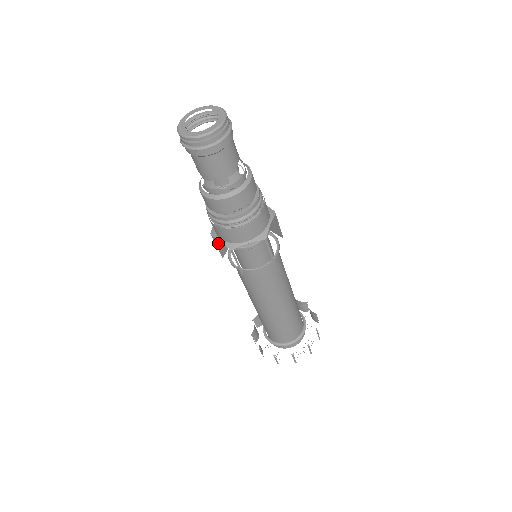
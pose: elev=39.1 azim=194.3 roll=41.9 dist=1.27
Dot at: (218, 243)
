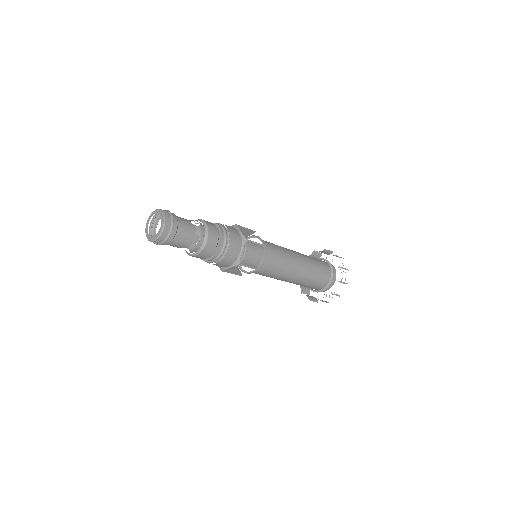
Dot at: (231, 272)
